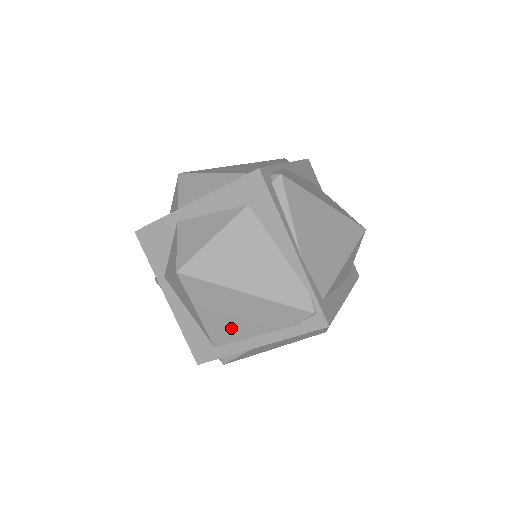
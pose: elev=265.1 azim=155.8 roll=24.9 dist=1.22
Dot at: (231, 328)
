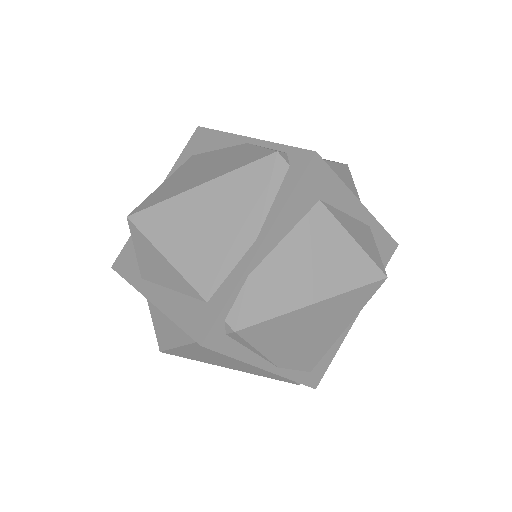
Dot at: occluded
